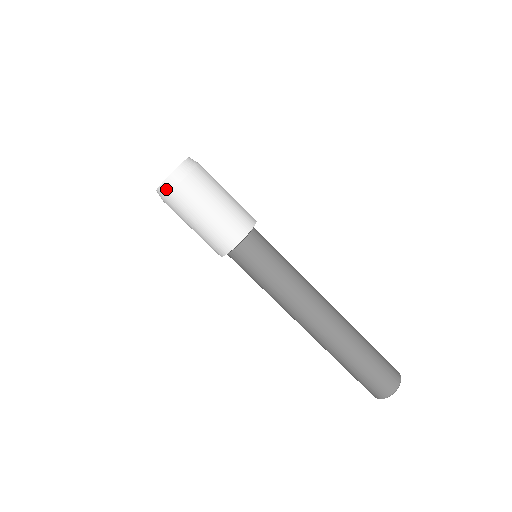
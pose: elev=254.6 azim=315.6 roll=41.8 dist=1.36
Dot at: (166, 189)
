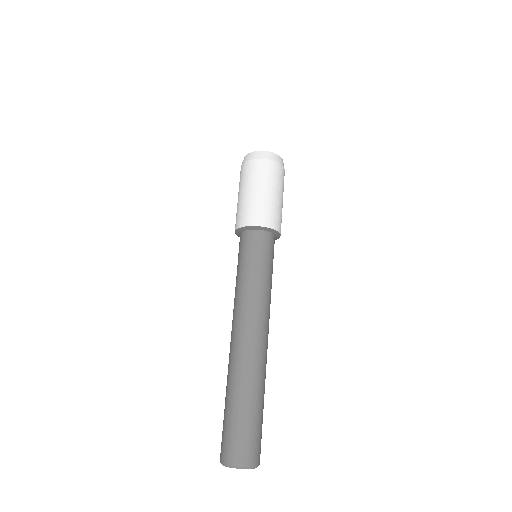
Dot at: (263, 155)
